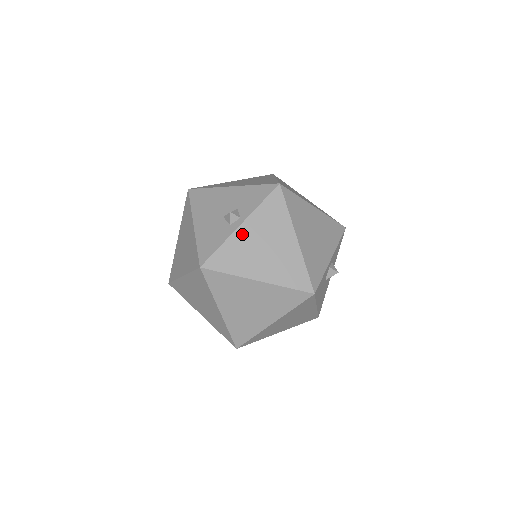
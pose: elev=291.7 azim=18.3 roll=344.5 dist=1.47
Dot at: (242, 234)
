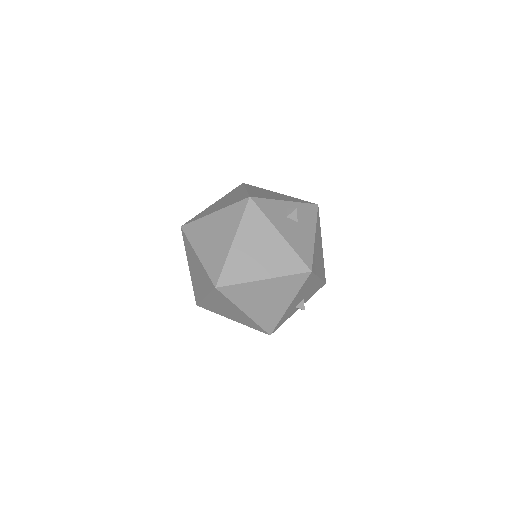
Dot at: (212, 206)
